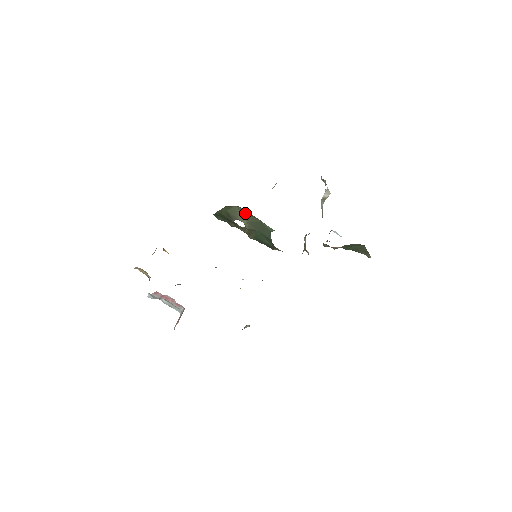
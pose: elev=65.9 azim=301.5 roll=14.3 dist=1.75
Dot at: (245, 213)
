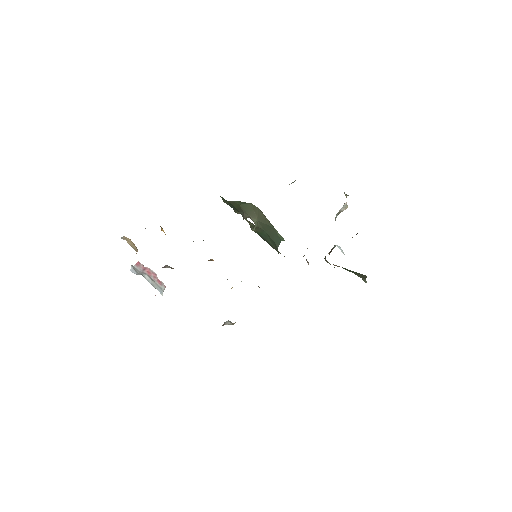
Dot at: (259, 213)
